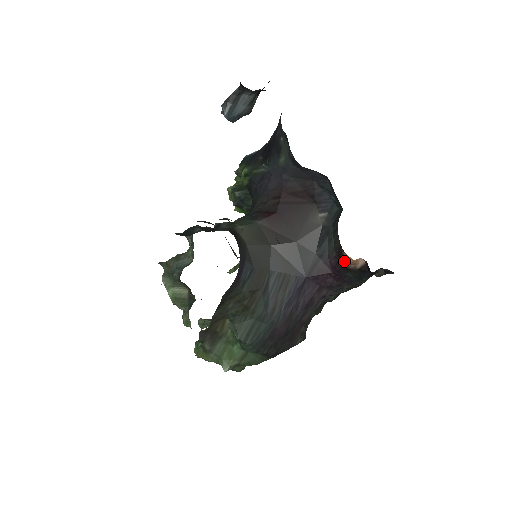
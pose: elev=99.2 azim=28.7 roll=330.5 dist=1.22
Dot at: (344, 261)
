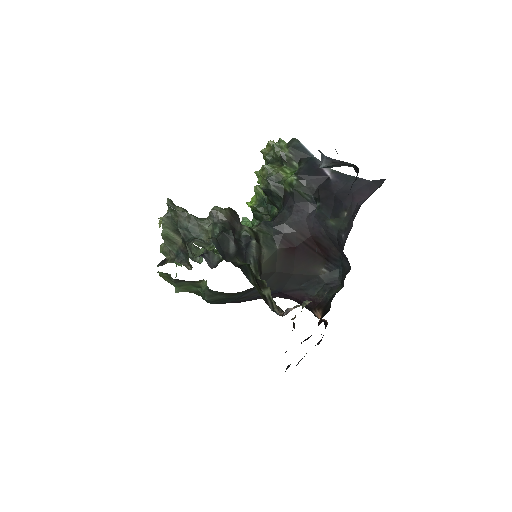
Dot at: (315, 309)
